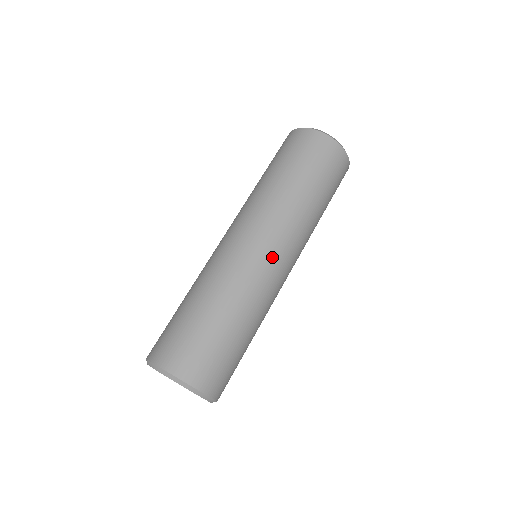
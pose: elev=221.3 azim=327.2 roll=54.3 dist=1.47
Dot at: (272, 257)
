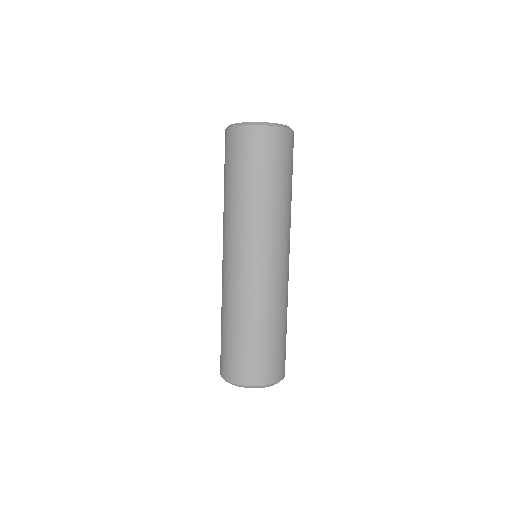
Dot at: (245, 263)
